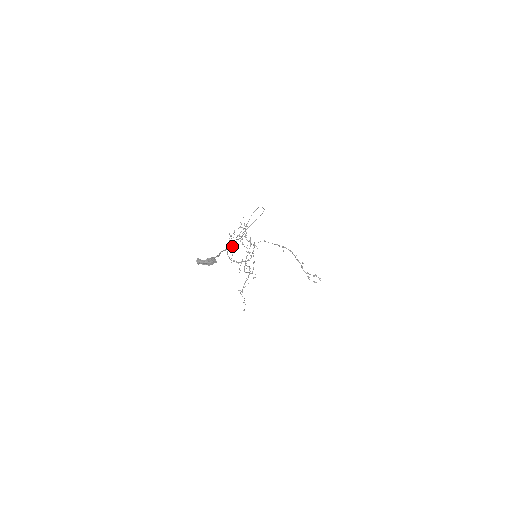
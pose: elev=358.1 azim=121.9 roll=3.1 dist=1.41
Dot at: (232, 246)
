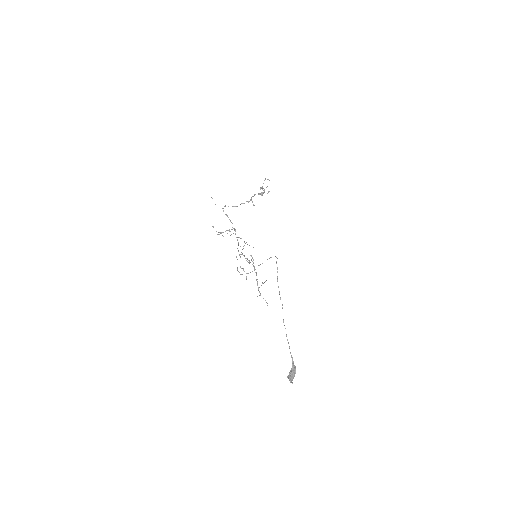
Dot at: (243, 270)
